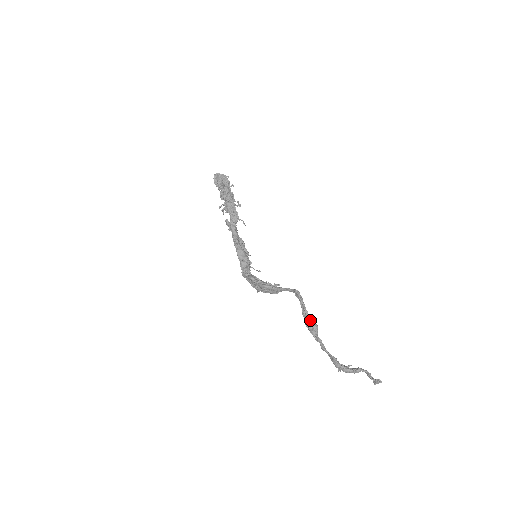
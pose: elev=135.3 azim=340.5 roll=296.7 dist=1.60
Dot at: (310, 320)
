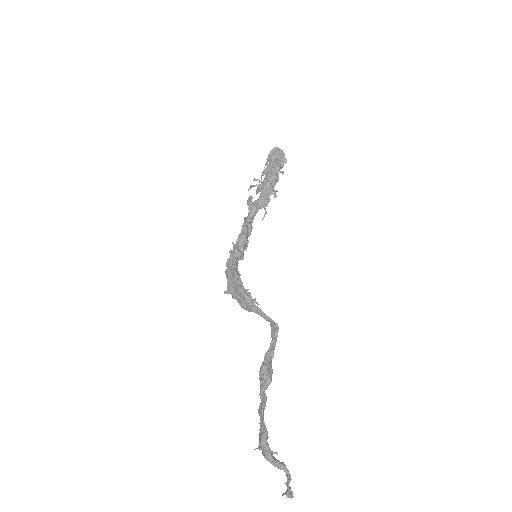
Dot at: (270, 368)
